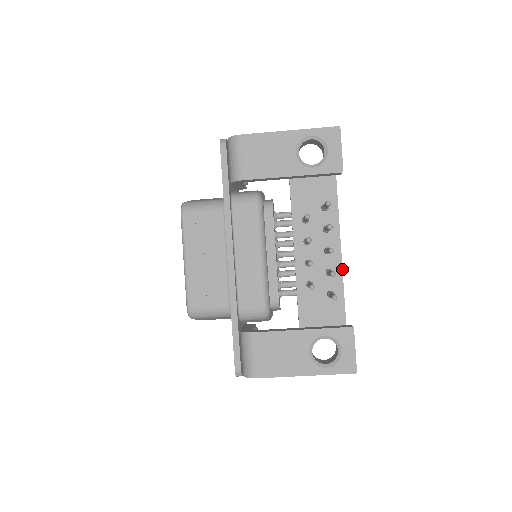
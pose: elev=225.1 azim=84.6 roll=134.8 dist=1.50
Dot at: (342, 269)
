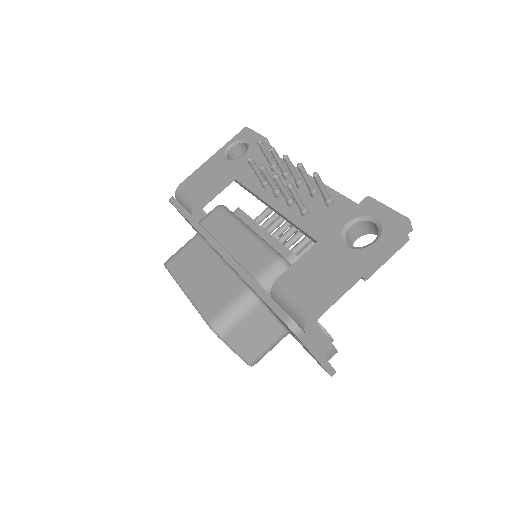
Dot at: occluded
